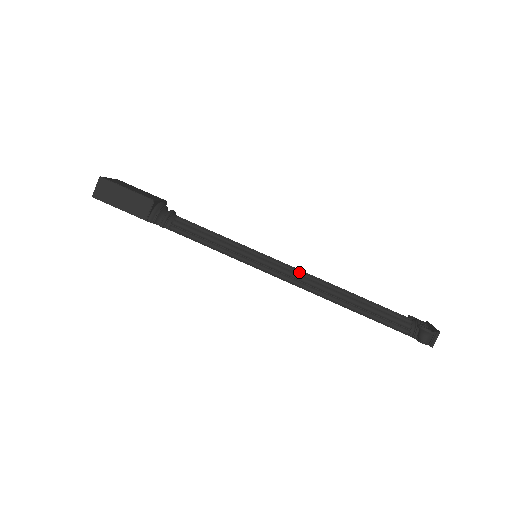
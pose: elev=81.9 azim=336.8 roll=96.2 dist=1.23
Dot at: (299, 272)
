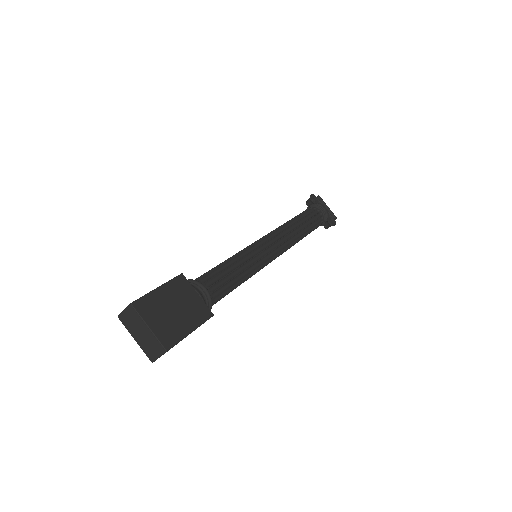
Dot at: (281, 245)
